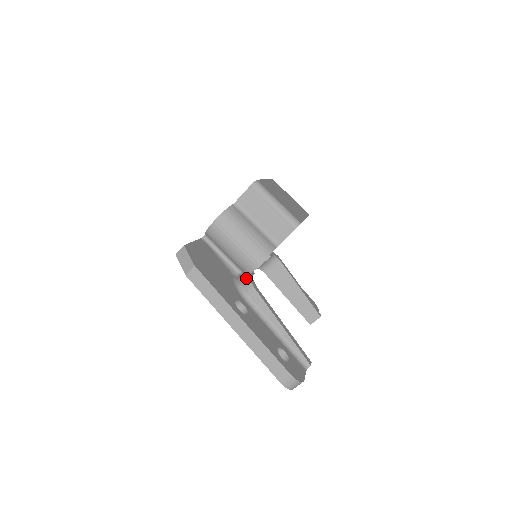
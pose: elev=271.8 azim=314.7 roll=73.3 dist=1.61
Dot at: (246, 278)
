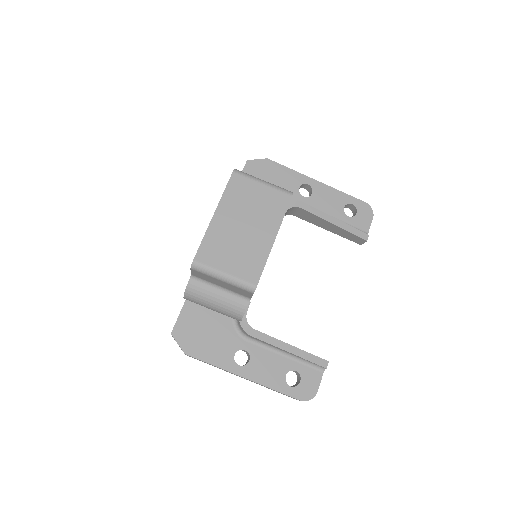
Dot at: (239, 324)
